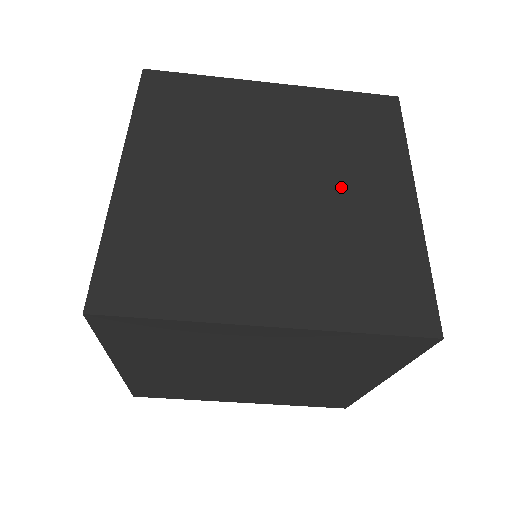
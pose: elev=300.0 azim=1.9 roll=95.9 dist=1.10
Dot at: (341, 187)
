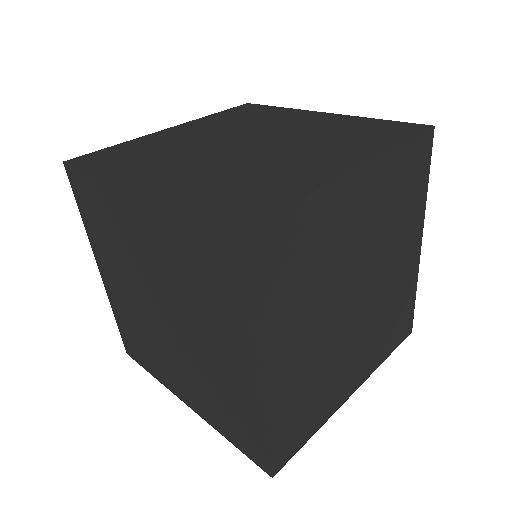
Dot at: (284, 127)
